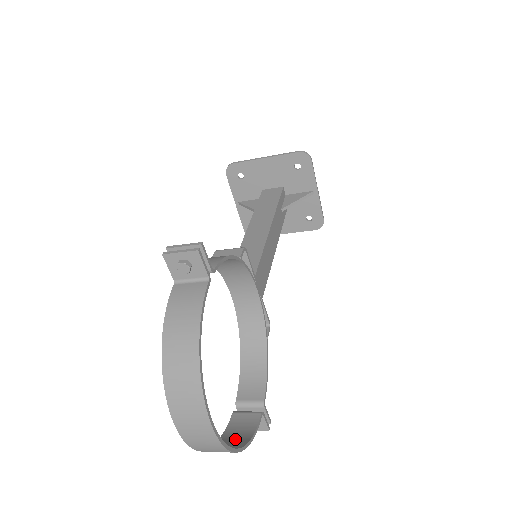
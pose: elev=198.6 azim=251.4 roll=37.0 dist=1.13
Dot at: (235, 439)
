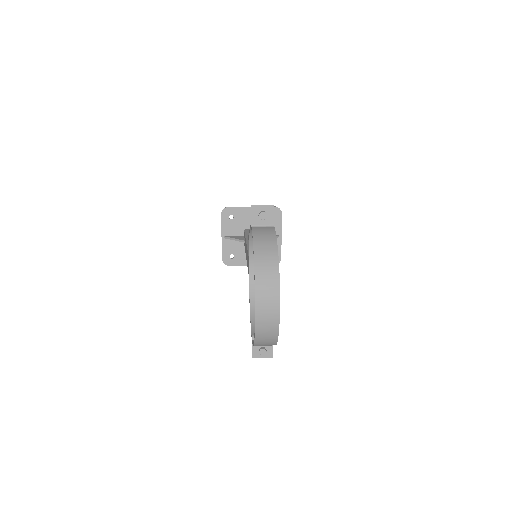
Dot at: occluded
